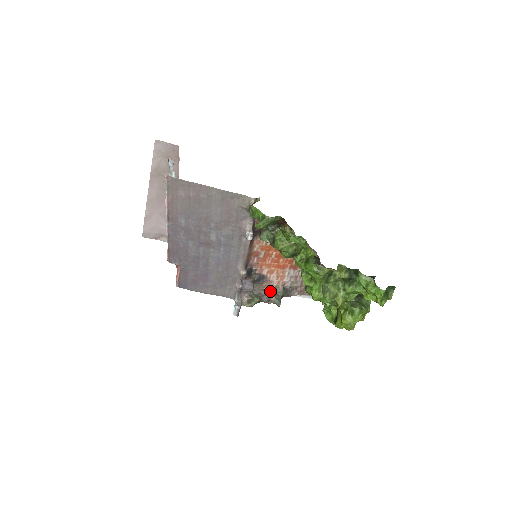
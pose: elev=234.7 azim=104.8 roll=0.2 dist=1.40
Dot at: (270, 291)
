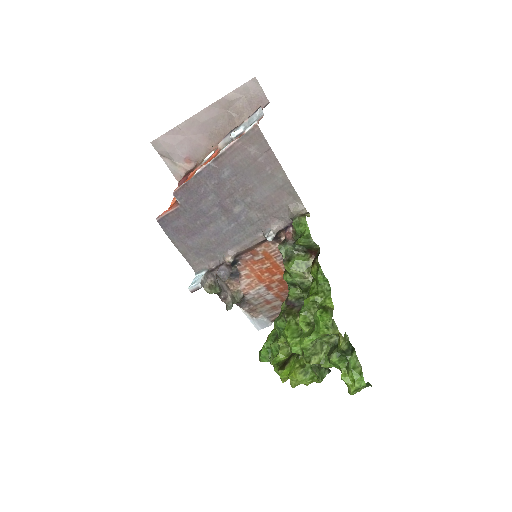
Dot at: (231, 290)
